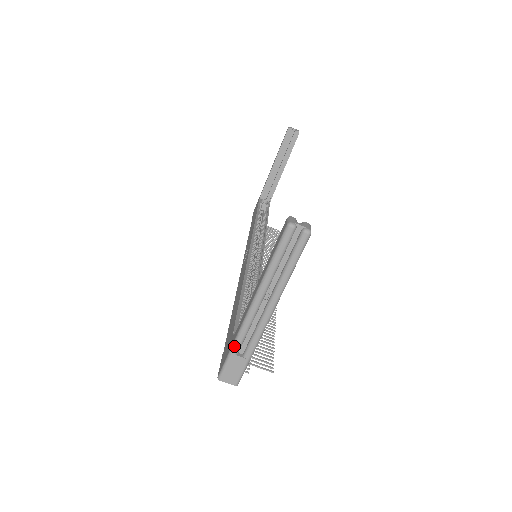
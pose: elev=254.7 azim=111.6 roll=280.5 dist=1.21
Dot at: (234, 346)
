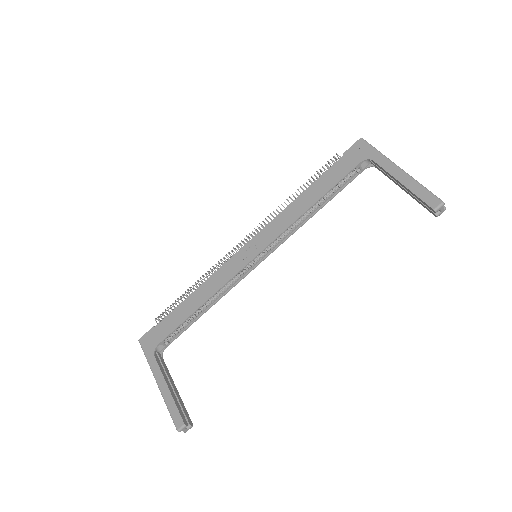
Dot at: (147, 361)
